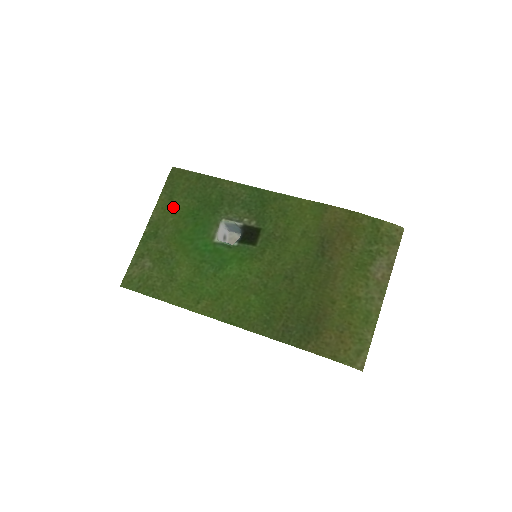
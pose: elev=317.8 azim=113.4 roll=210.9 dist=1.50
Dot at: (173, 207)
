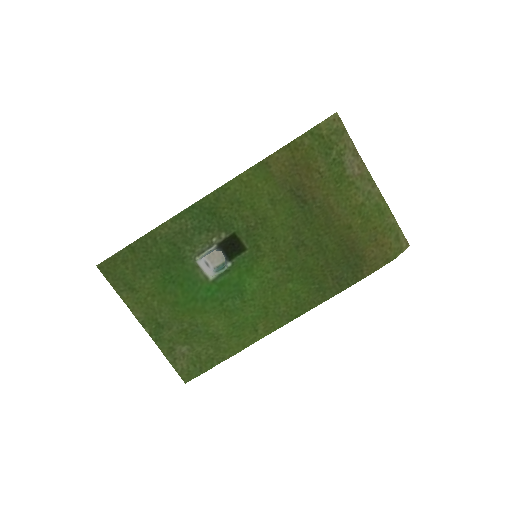
Dot at: (144, 293)
